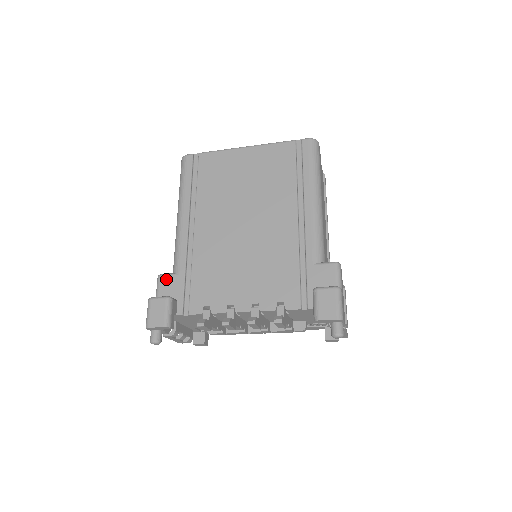
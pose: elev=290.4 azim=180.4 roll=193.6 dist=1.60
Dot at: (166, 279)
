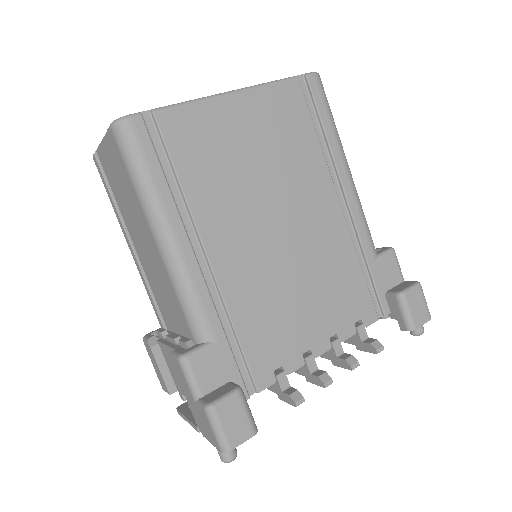
Dot at: (201, 359)
